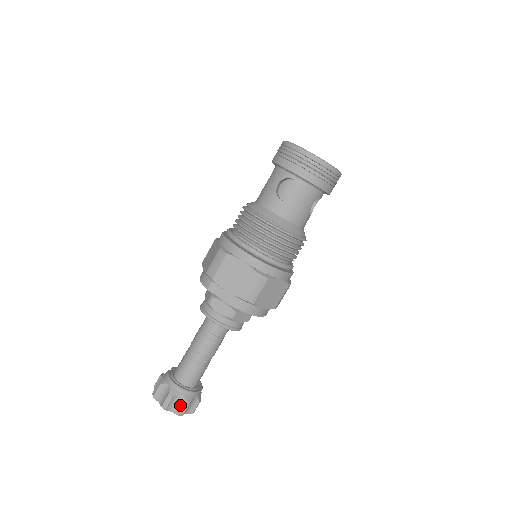
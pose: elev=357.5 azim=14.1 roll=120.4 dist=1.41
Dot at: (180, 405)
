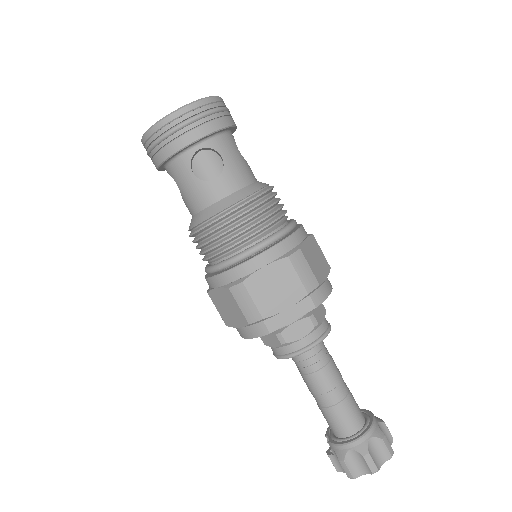
Dot at: (381, 448)
